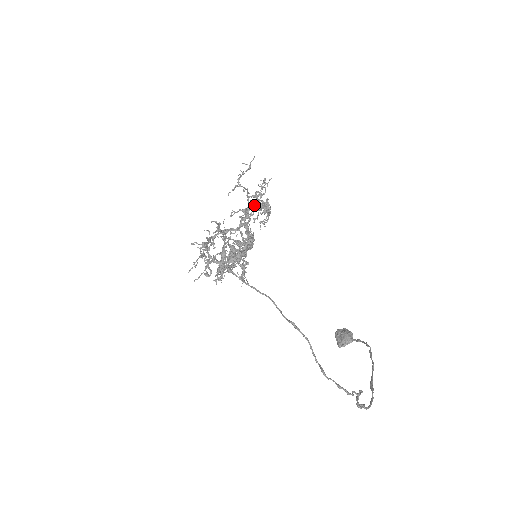
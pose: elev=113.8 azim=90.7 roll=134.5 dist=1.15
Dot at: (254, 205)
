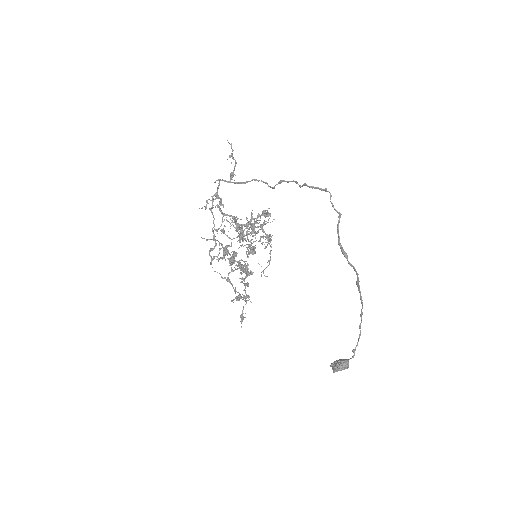
Dot at: (259, 214)
